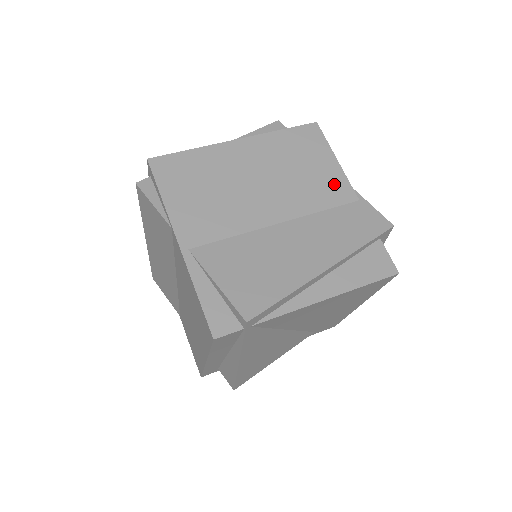
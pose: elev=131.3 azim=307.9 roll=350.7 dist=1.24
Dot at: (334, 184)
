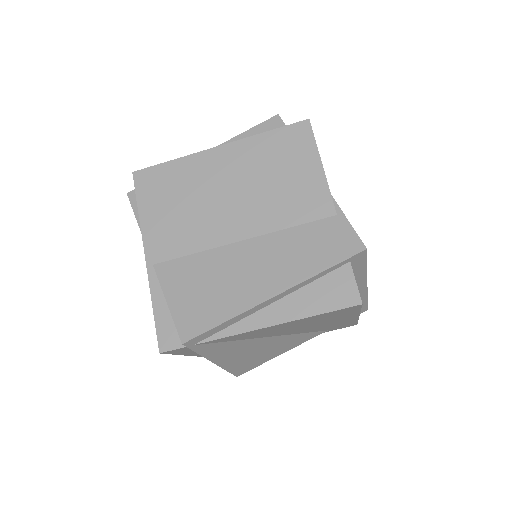
Dot at: (312, 195)
